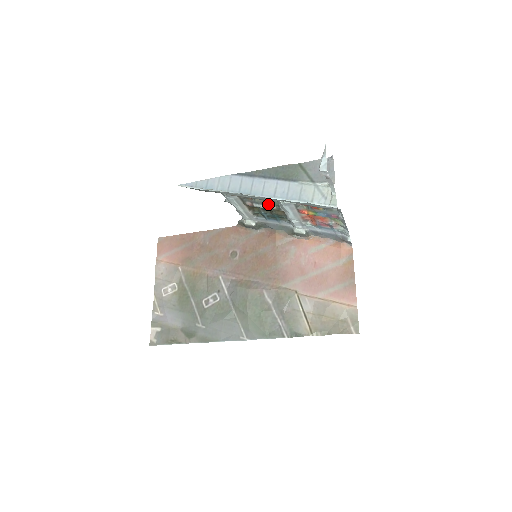
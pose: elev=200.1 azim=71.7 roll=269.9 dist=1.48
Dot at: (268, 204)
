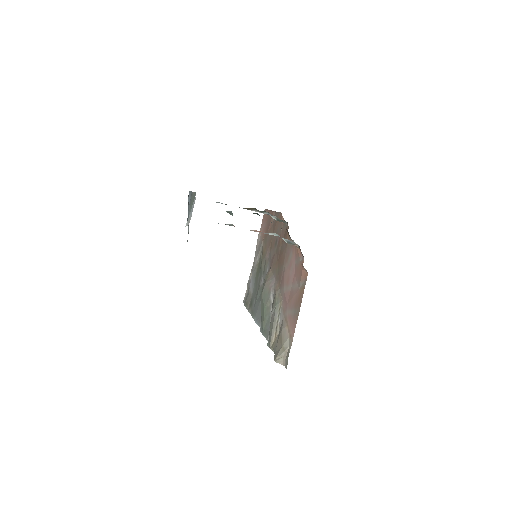
Dot at: (232, 215)
